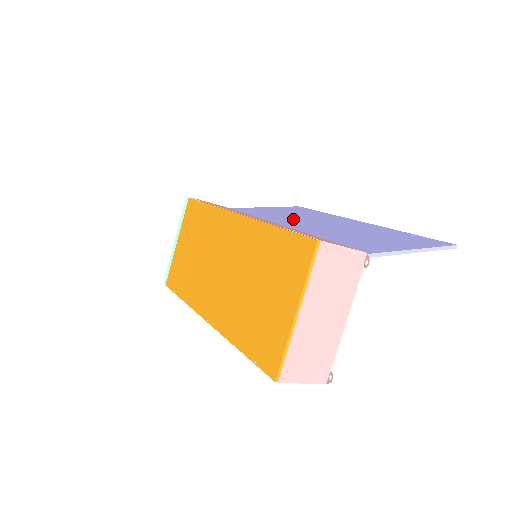
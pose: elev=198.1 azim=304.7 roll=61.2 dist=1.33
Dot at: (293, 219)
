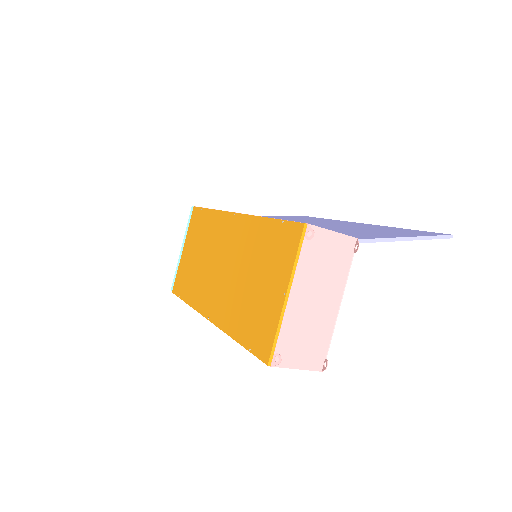
Dot at: occluded
